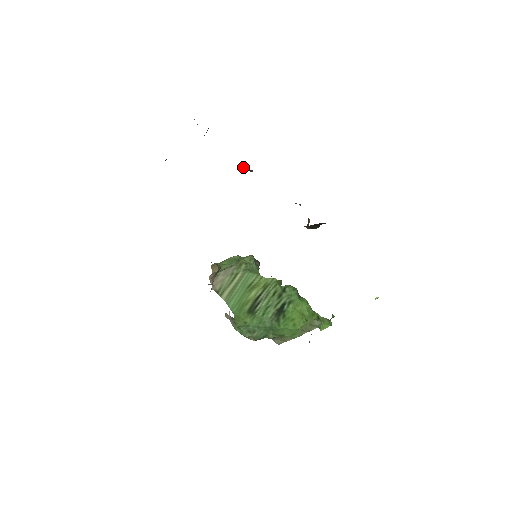
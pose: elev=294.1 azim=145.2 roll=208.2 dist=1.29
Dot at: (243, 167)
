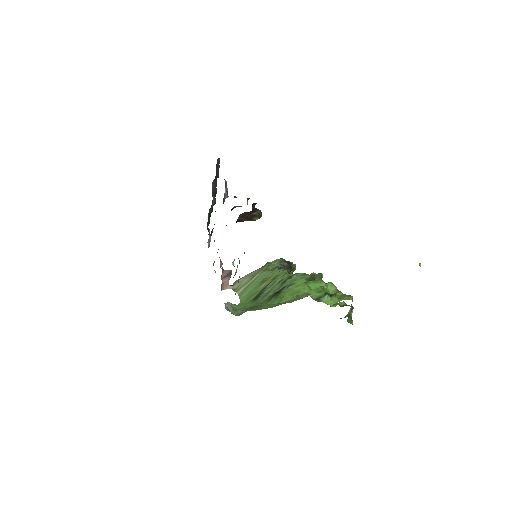
Dot at: (226, 197)
